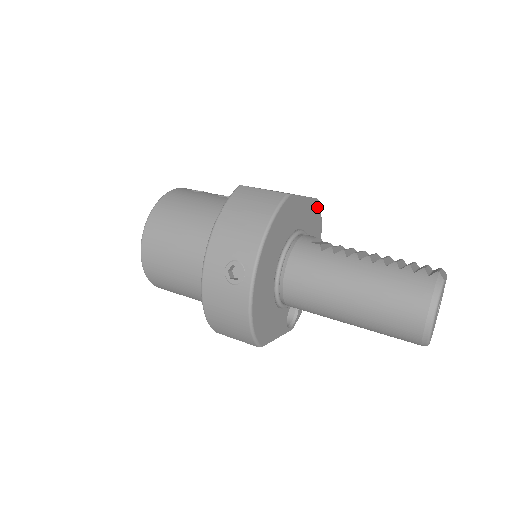
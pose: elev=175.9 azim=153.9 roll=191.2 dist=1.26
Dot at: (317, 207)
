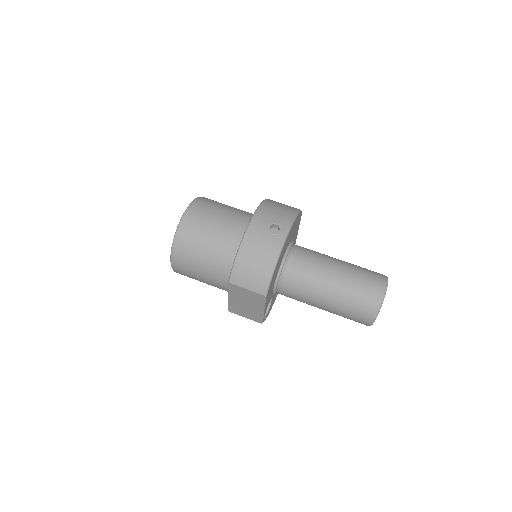
Dot at: occluded
